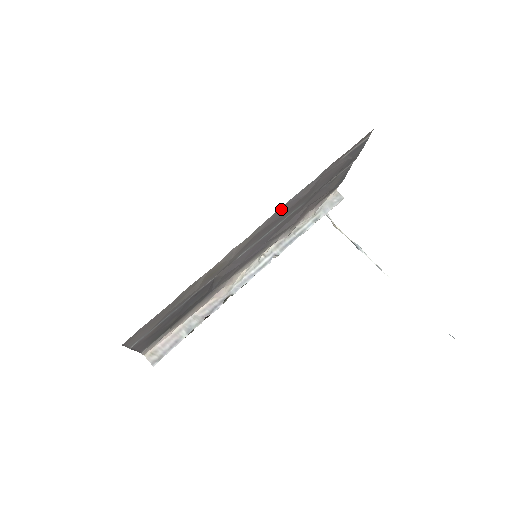
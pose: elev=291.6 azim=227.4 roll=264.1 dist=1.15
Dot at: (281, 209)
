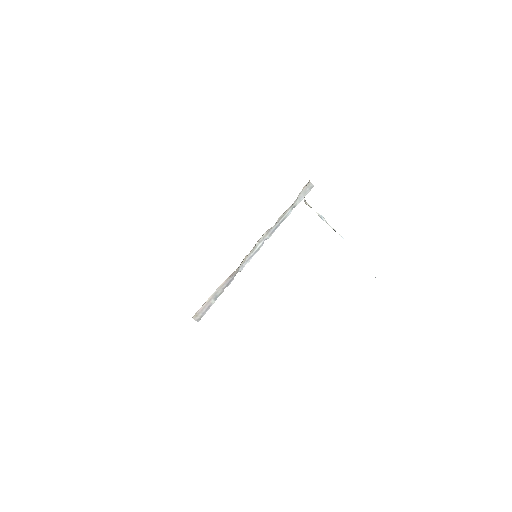
Dot at: occluded
